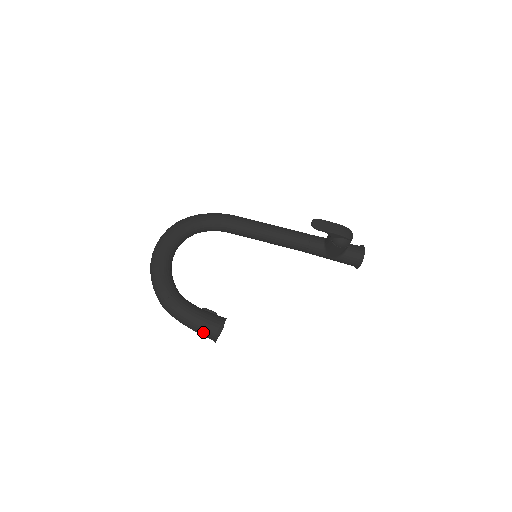
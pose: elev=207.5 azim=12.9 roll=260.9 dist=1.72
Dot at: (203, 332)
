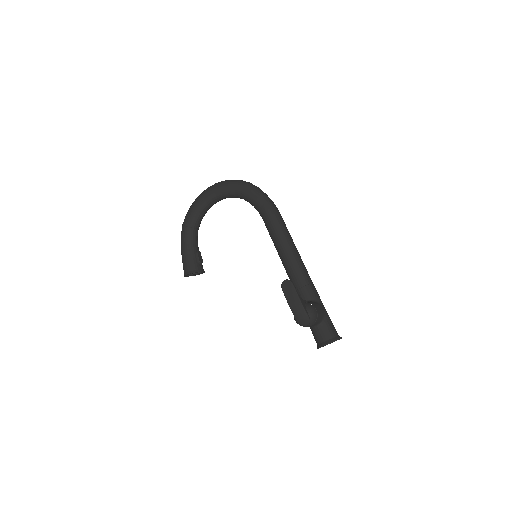
Dot at: occluded
